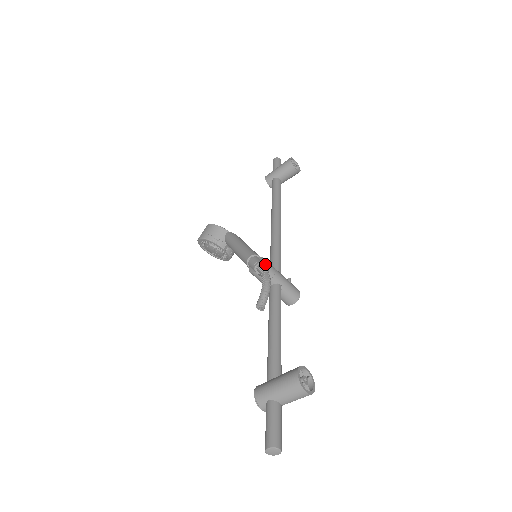
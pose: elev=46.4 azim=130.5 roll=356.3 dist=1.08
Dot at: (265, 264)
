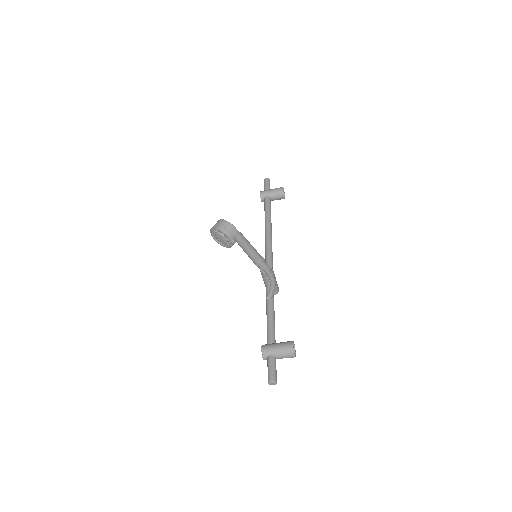
Dot at: (272, 269)
